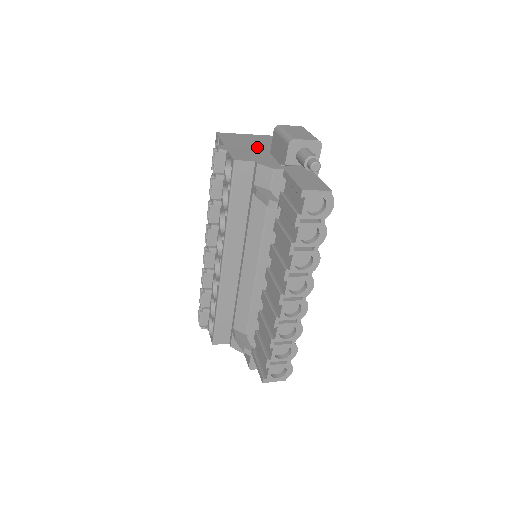
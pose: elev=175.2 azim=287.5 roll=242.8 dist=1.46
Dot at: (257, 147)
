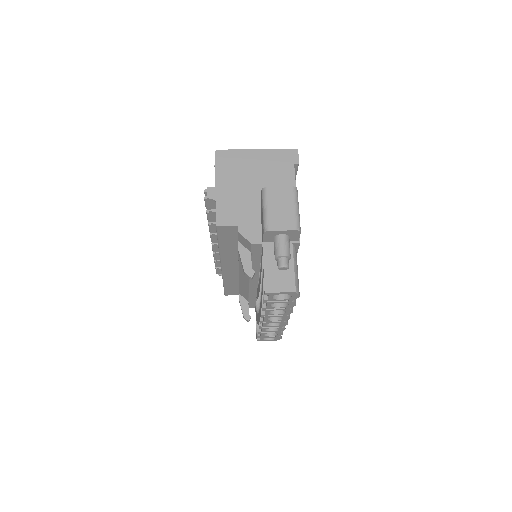
Dot at: (250, 187)
